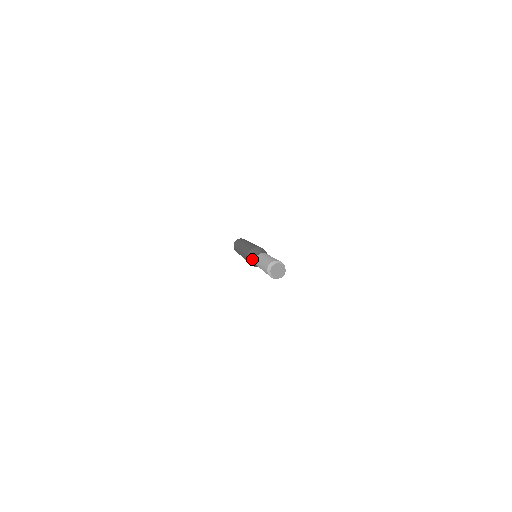
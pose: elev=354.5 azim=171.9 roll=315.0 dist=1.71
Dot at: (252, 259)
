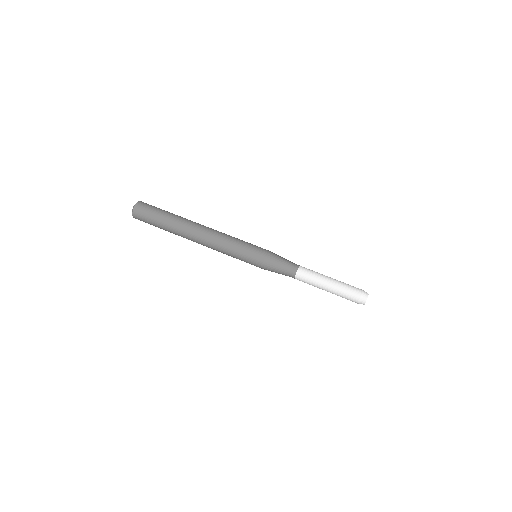
Dot at: occluded
